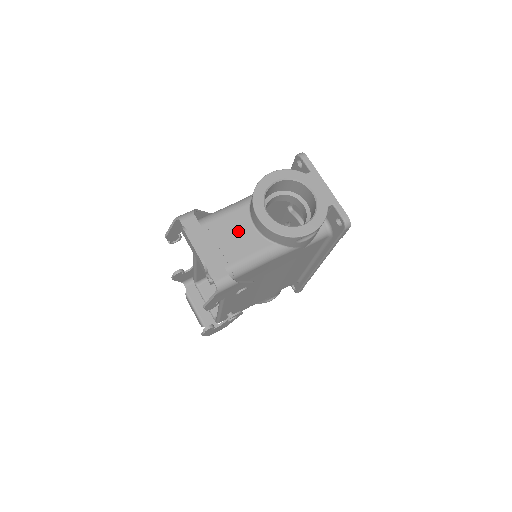
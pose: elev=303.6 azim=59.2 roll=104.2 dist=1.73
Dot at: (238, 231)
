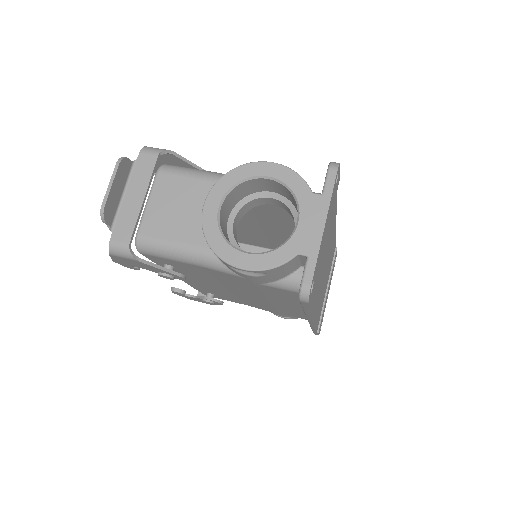
Dot at: (189, 206)
